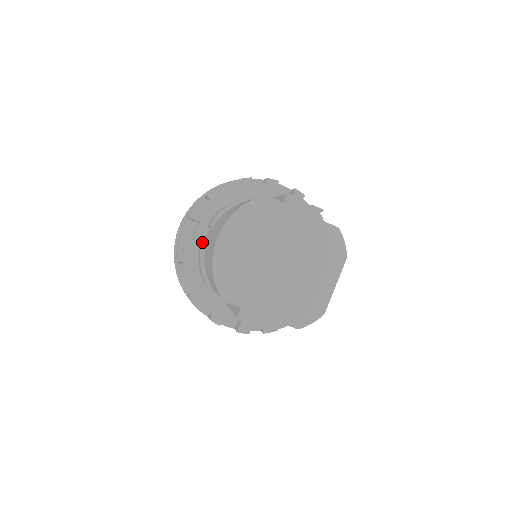
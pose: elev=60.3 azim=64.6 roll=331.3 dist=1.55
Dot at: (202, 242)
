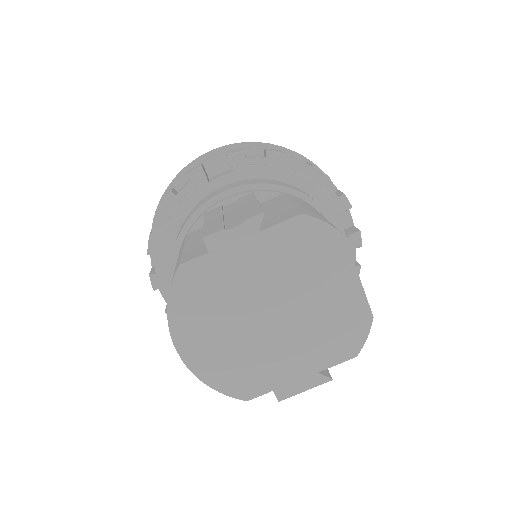
Dot at: occluded
